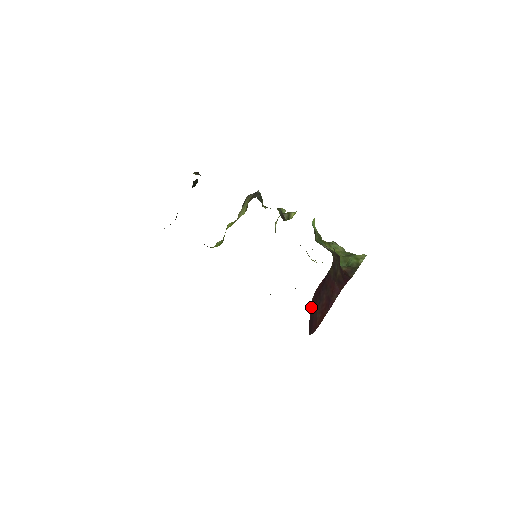
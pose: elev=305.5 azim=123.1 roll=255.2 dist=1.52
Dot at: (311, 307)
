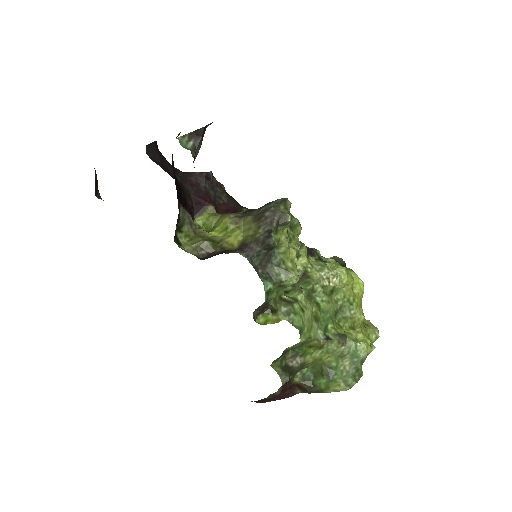
Dot at: occluded
